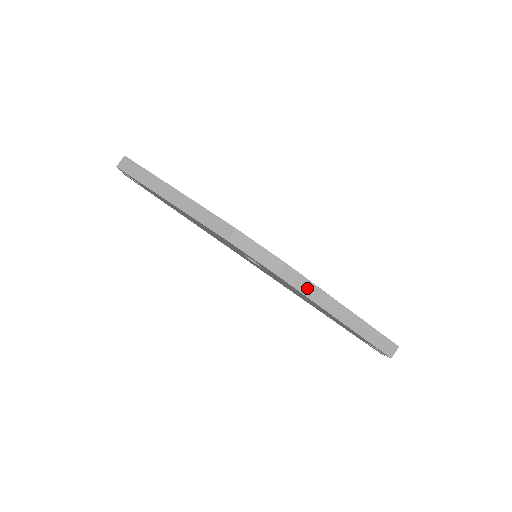
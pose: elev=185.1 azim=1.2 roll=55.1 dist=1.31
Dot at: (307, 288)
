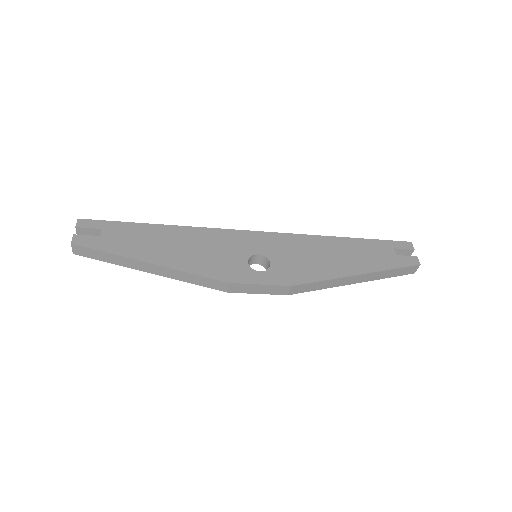
Dot at: (318, 286)
